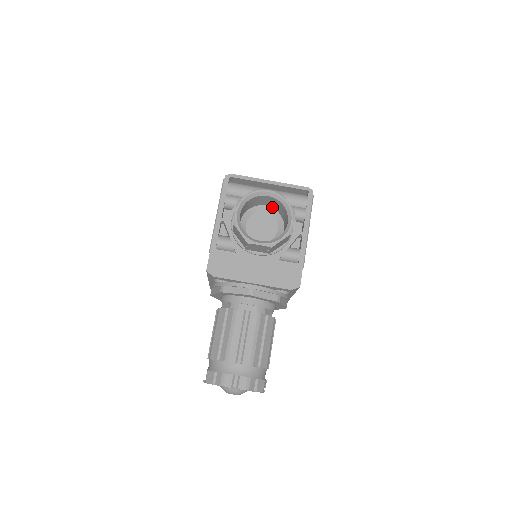
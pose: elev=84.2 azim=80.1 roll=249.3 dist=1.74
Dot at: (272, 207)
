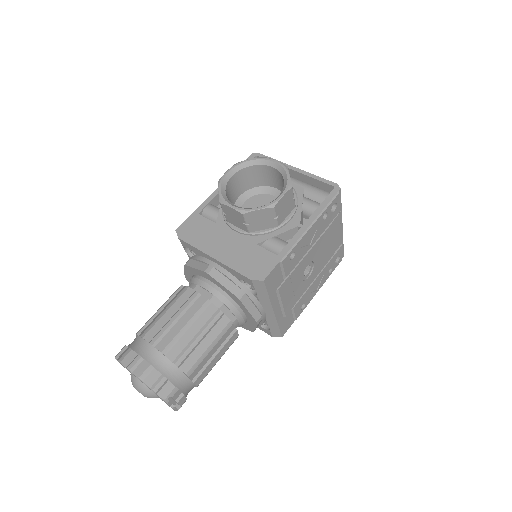
Dot at: occluded
